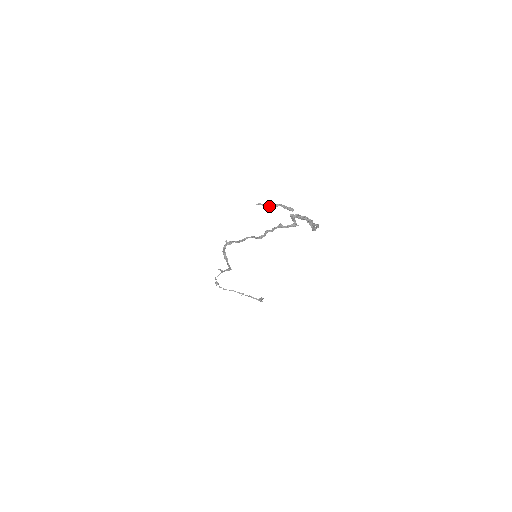
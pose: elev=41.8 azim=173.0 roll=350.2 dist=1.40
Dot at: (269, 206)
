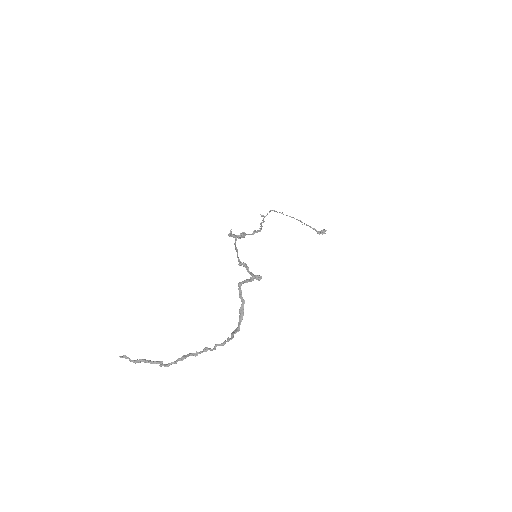
Dot at: (132, 361)
